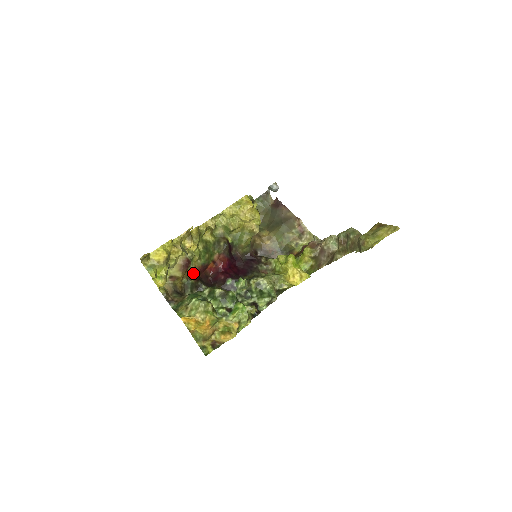
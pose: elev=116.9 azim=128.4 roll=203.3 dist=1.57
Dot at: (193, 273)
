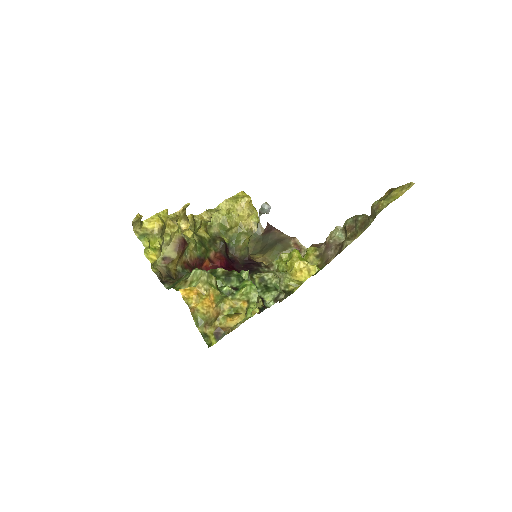
Dot at: (188, 263)
